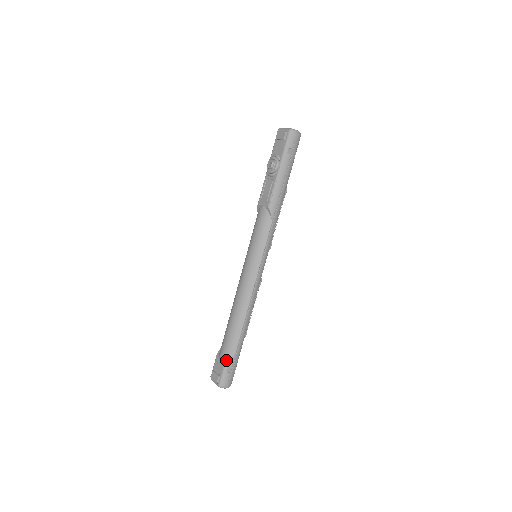
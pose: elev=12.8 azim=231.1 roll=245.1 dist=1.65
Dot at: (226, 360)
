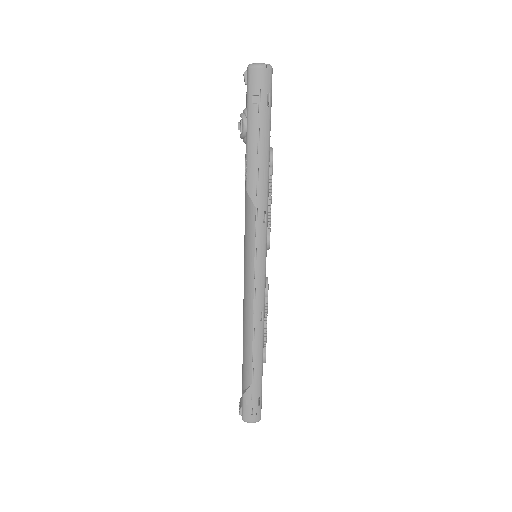
Dot at: (244, 389)
